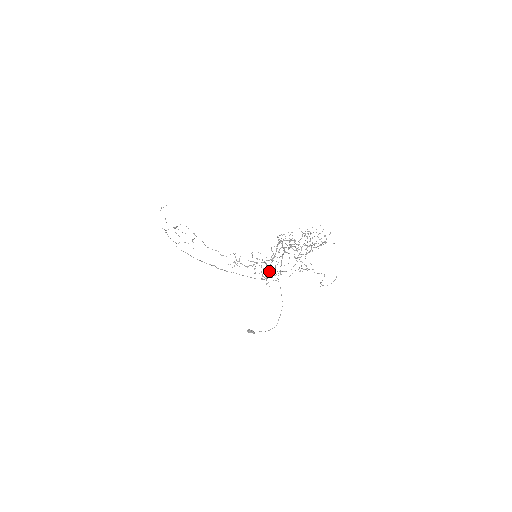
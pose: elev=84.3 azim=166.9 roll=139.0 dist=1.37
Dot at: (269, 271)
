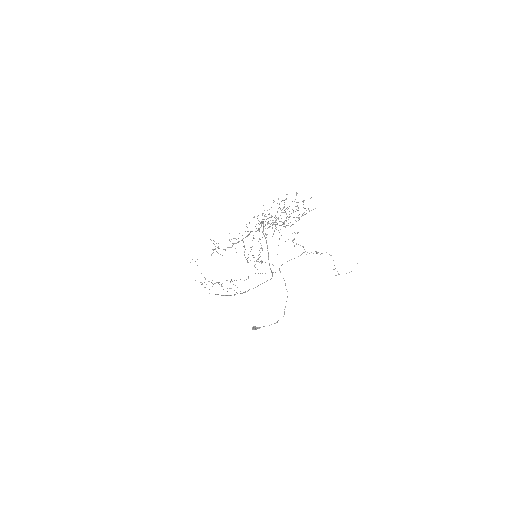
Dot at: (269, 265)
